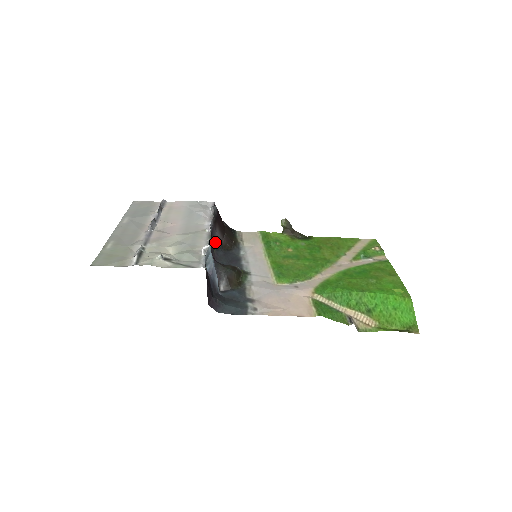
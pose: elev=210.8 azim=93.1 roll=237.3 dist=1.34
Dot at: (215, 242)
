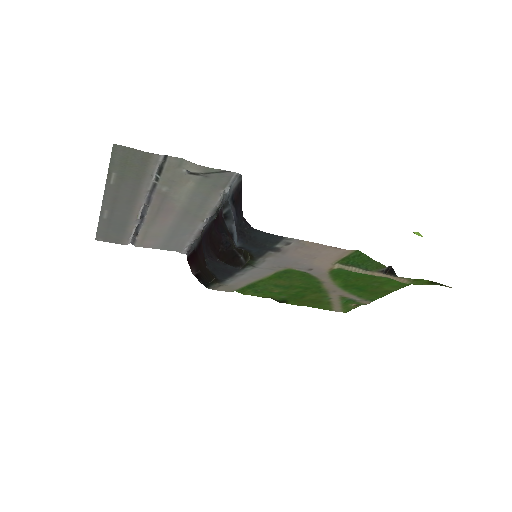
Dot at: occluded
